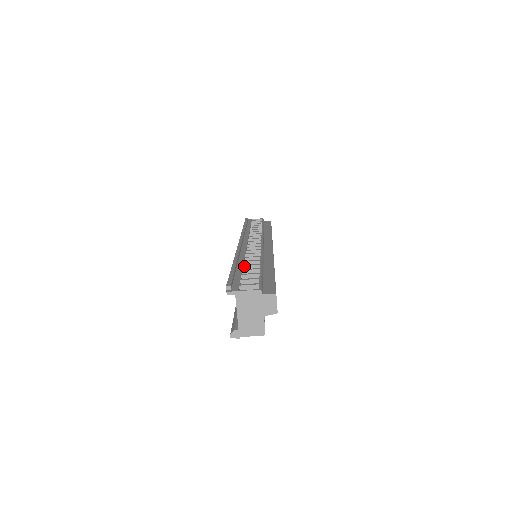
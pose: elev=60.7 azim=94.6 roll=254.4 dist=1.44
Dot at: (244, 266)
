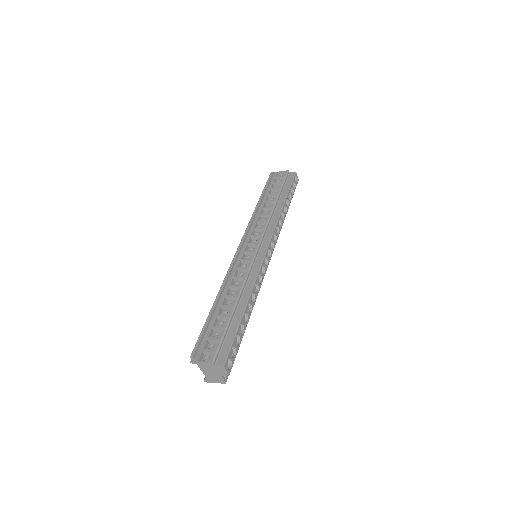
Dot at: (222, 307)
